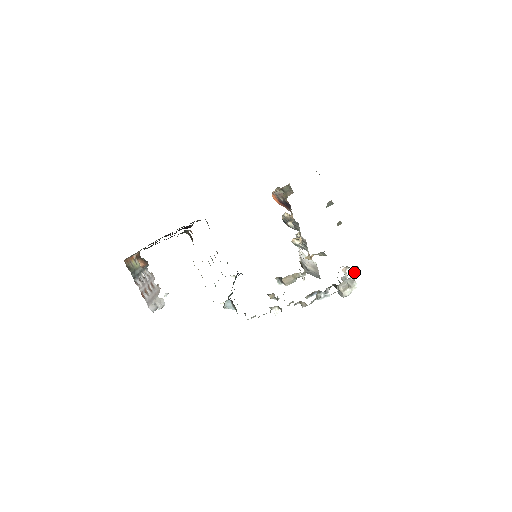
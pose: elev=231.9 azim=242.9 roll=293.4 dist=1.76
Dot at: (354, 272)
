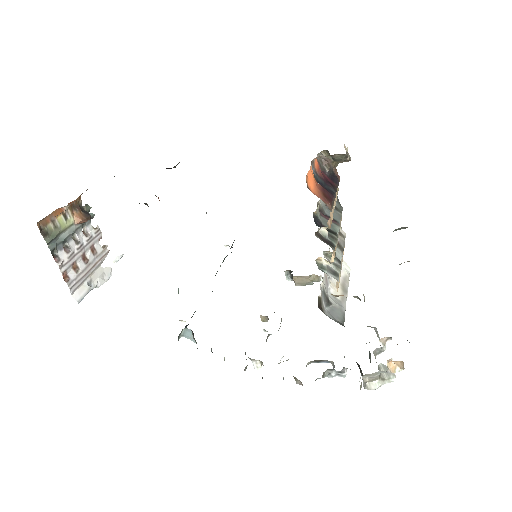
Dot at: (397, 362)
